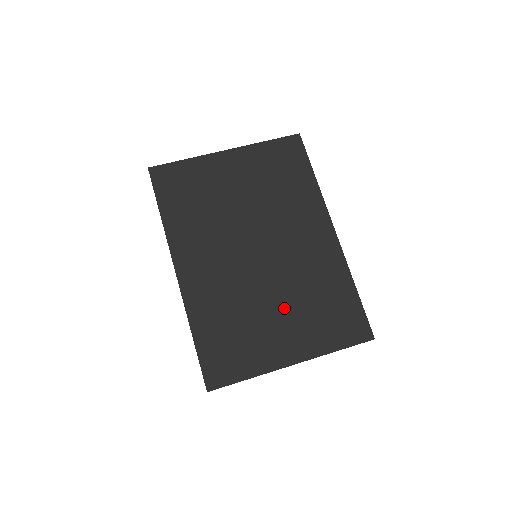
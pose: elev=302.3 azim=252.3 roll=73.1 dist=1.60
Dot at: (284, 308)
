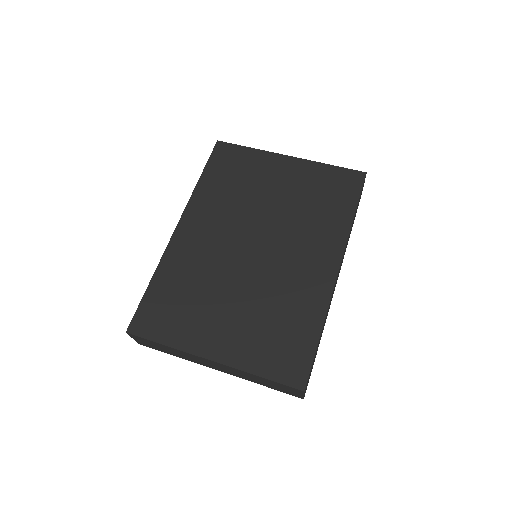
Dot at: (240, 307)
